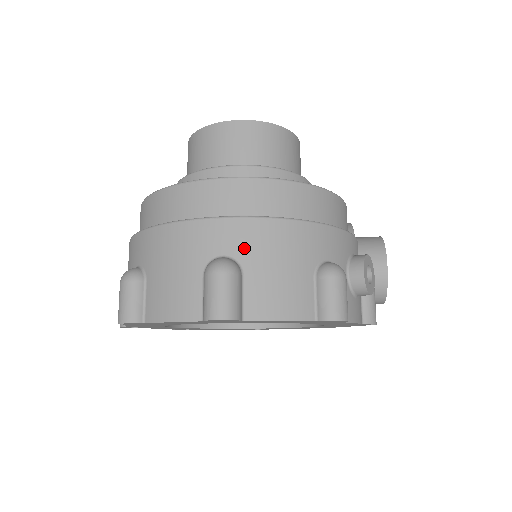
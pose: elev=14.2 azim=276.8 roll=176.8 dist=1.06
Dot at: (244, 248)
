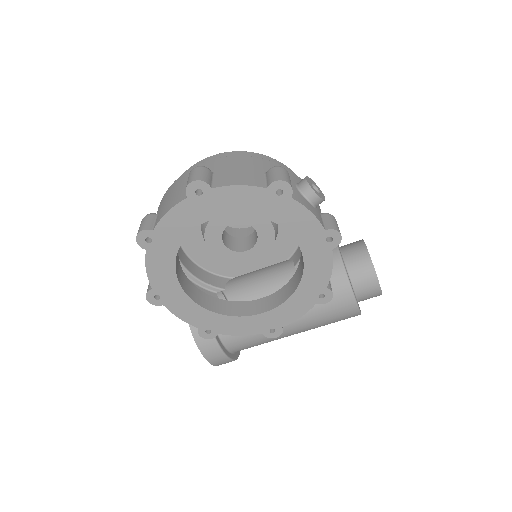
Dot at: (215, 167)
